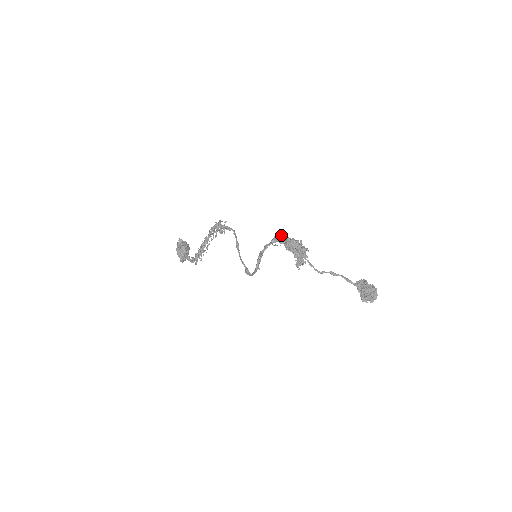
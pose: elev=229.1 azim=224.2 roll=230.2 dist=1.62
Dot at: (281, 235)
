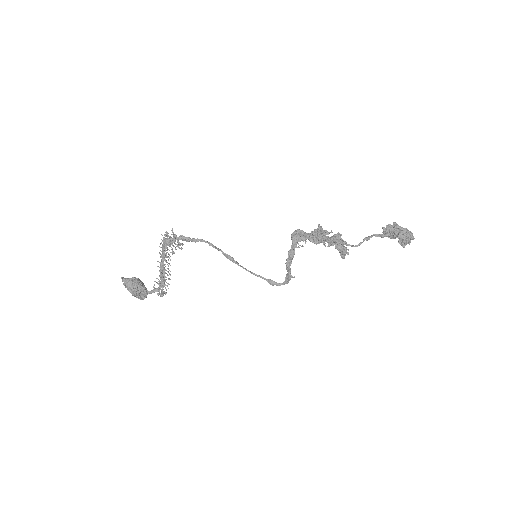
Dot at: (297, 231)
